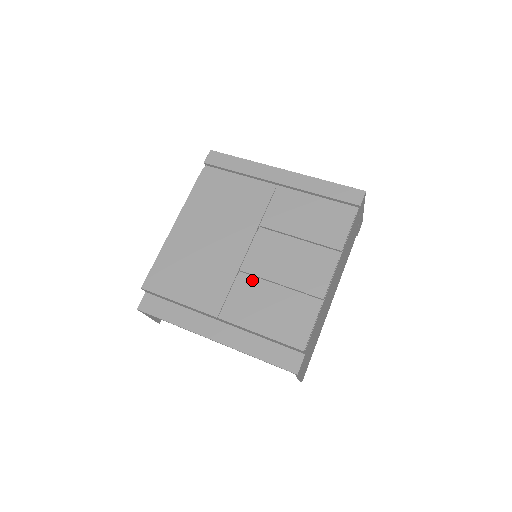
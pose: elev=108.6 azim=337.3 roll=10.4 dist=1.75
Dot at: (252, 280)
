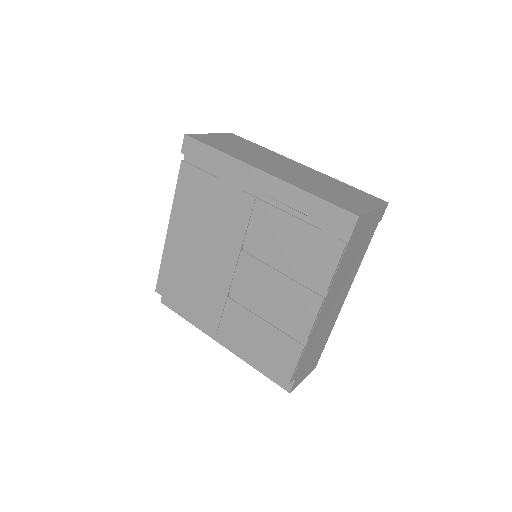
Dot at: (242, 302)
